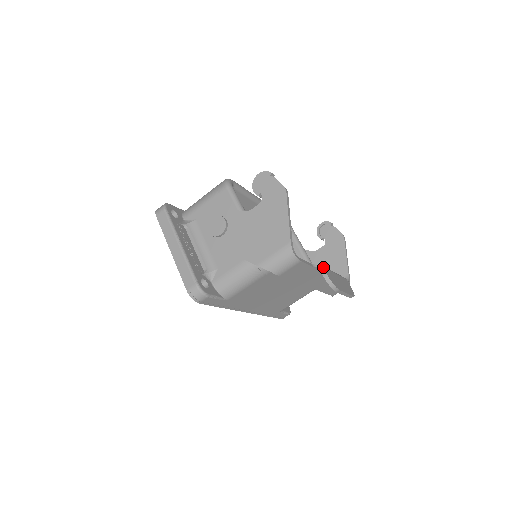
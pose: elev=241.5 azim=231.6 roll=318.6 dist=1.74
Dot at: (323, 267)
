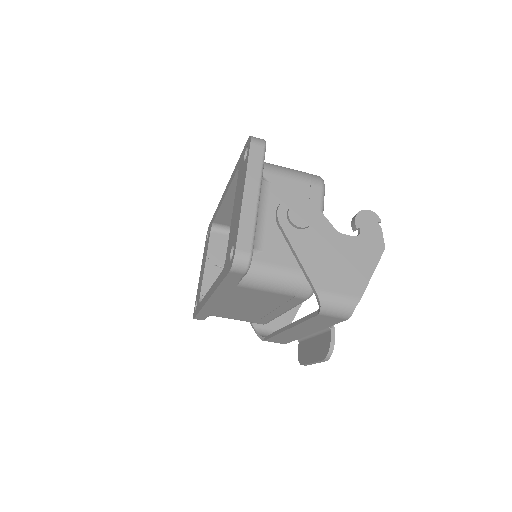
Dot at: (334, 331)
